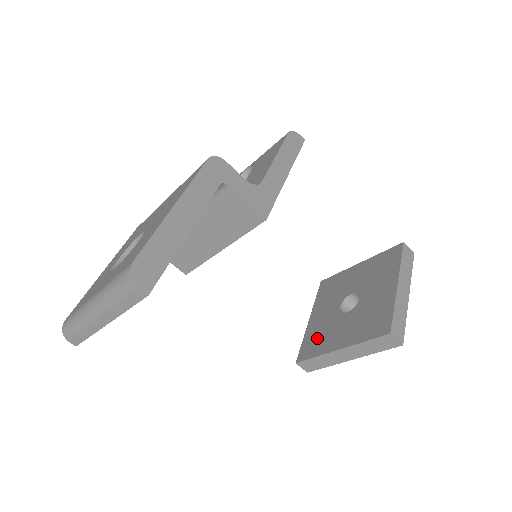
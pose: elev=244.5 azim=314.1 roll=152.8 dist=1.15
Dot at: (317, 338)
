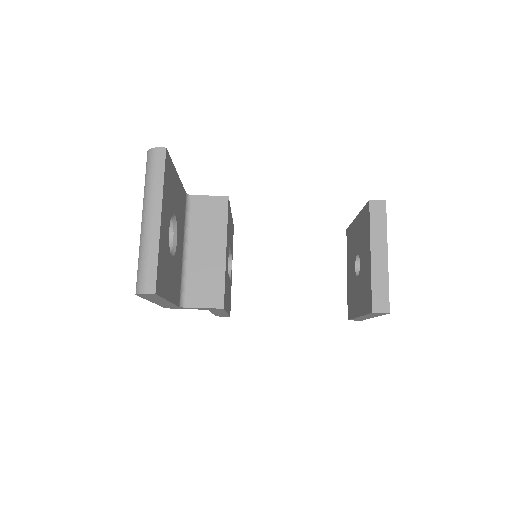
Dot at: (365, 292)
